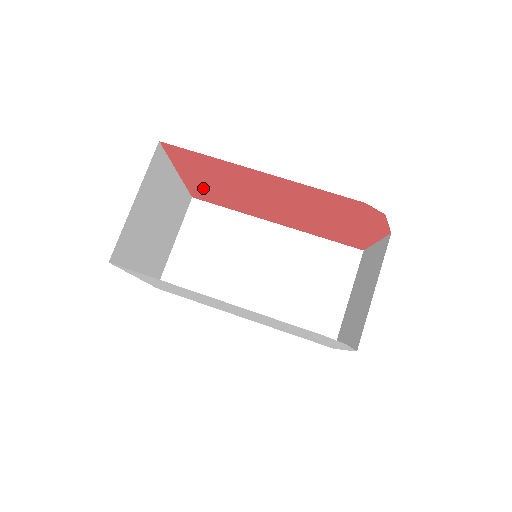
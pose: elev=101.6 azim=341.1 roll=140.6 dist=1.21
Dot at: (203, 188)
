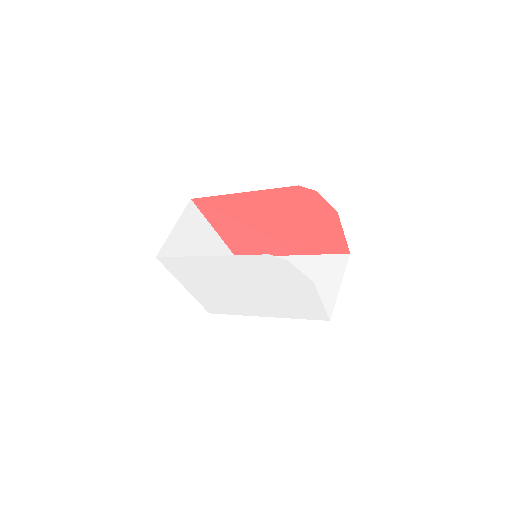
Dot at: (233, 239)
